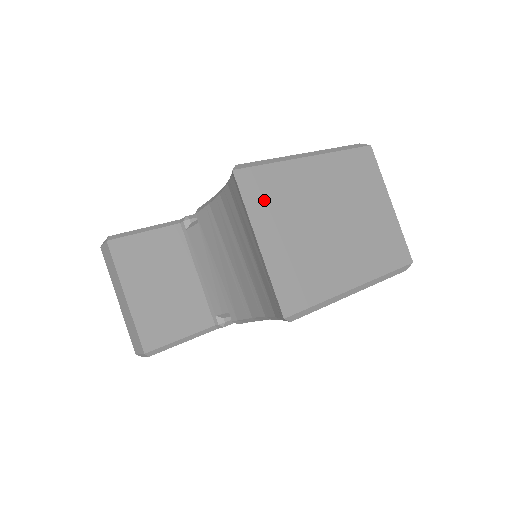
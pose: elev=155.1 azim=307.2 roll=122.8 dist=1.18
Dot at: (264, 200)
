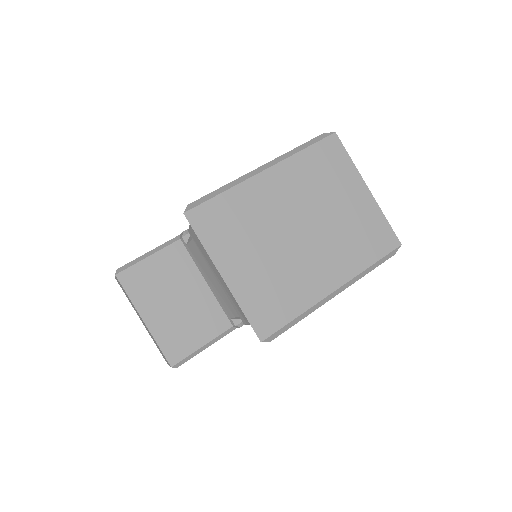
Dot at: (222, 232)
